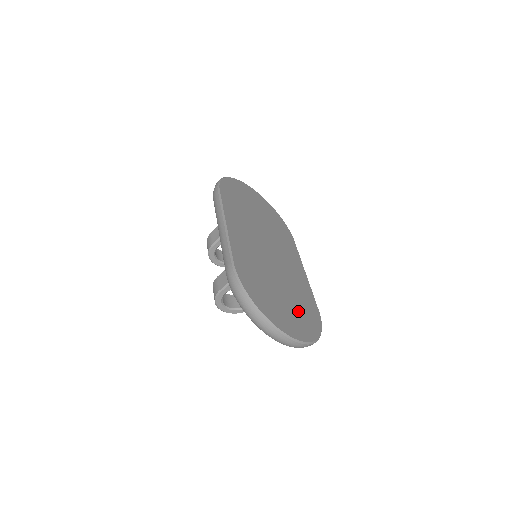
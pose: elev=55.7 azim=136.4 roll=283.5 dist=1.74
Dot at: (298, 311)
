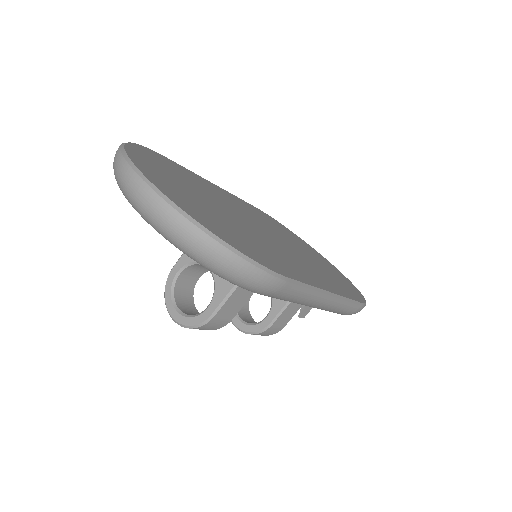
Dot at: (218, 221)
